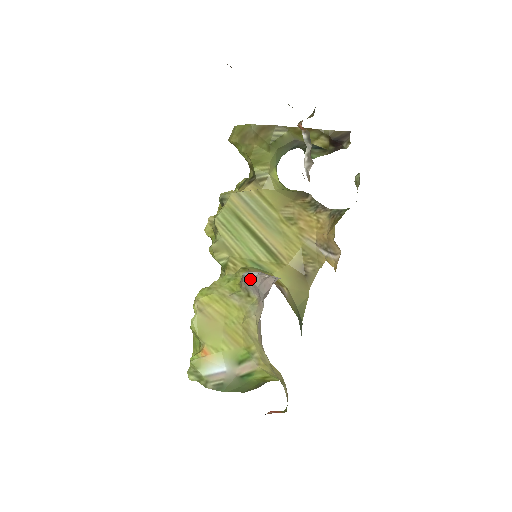
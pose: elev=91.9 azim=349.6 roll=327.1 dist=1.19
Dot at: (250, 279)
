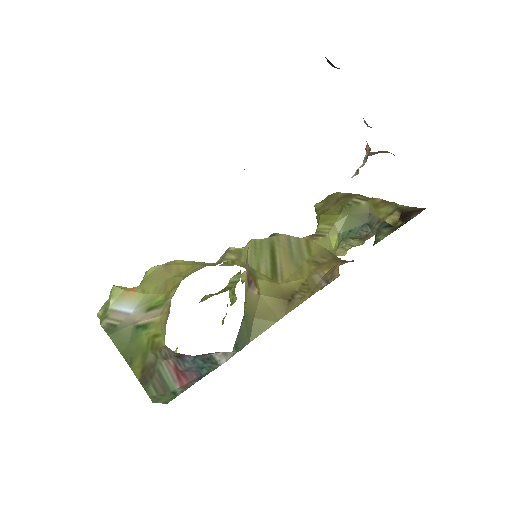
Dot at: (229, 248)
